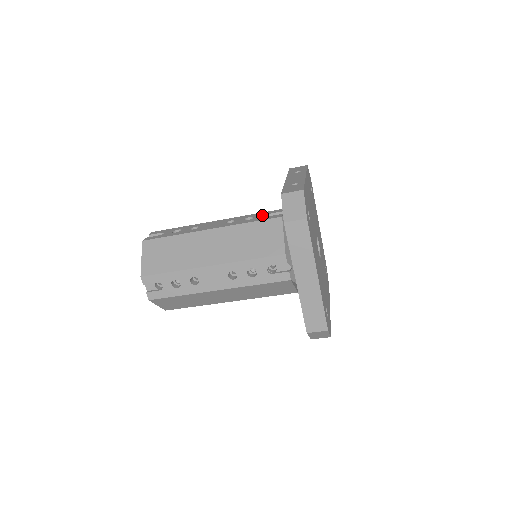
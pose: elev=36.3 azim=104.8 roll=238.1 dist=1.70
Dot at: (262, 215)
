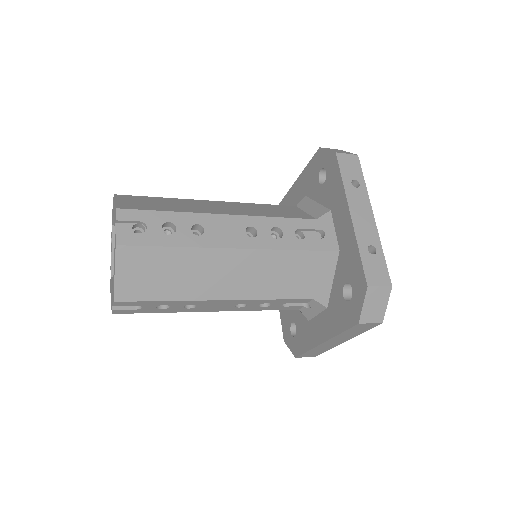
Dot at: (293, 231)
